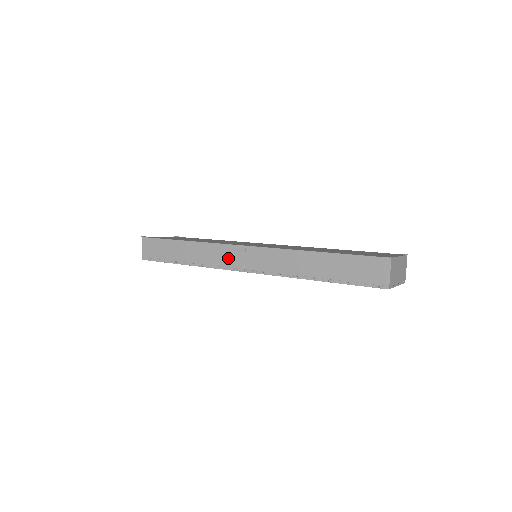
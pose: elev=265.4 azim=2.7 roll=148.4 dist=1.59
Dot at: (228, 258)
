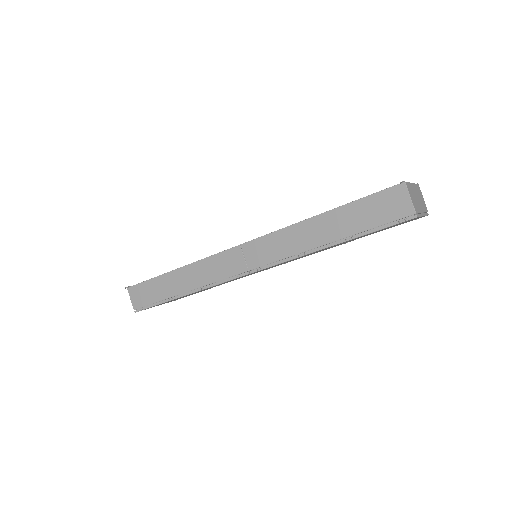
Dot at: (226, 267)
